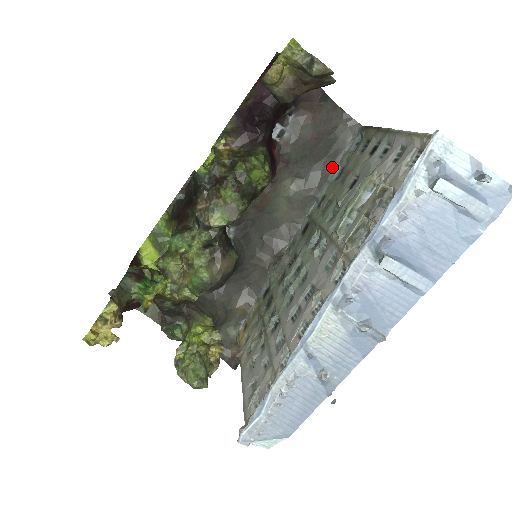
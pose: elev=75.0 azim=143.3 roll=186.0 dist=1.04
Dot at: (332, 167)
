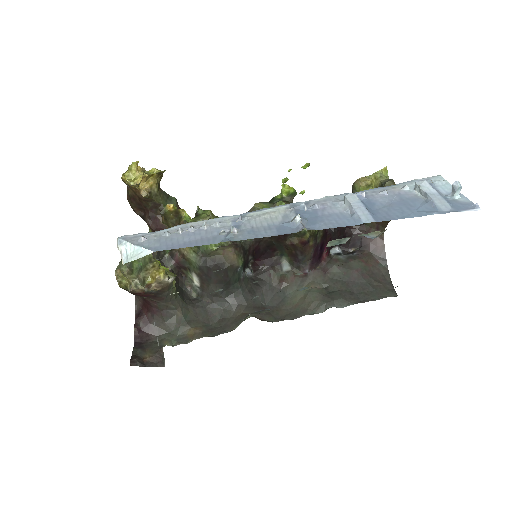
Dot at: (355, 302)
